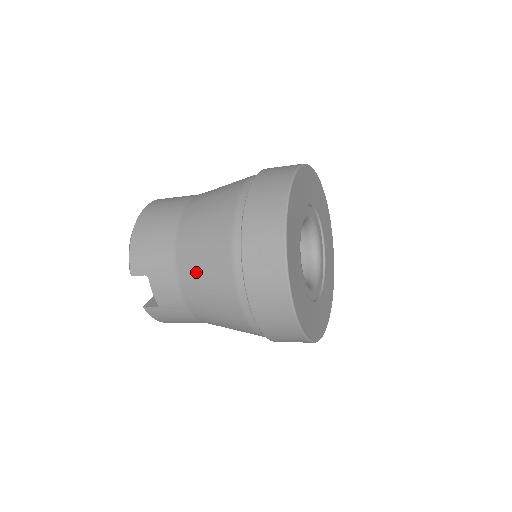
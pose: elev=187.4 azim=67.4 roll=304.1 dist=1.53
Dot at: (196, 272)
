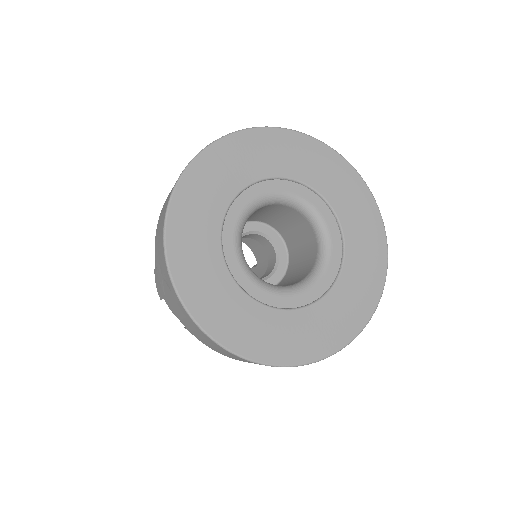
Dot at: occluded
